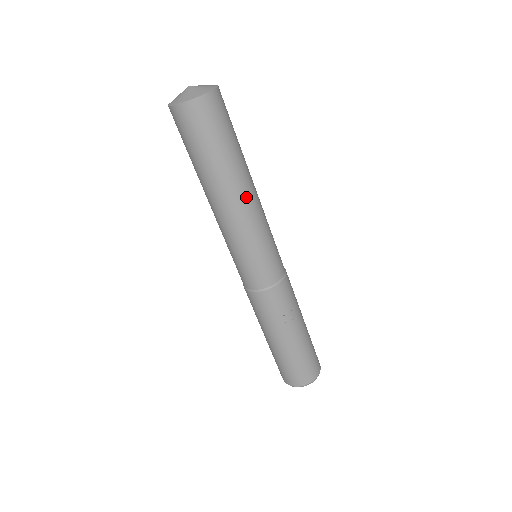
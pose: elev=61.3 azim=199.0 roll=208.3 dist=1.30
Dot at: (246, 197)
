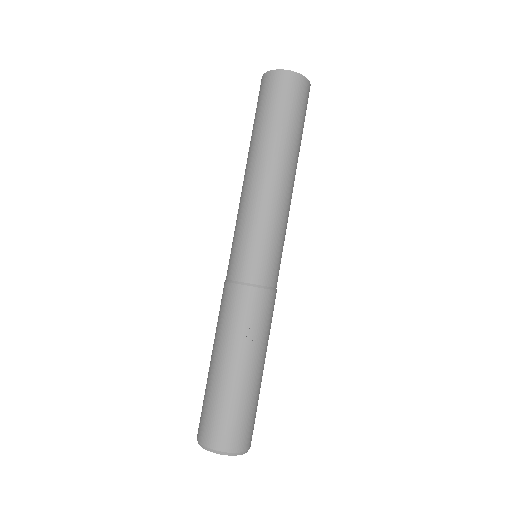
Dot at: (278, 176)
